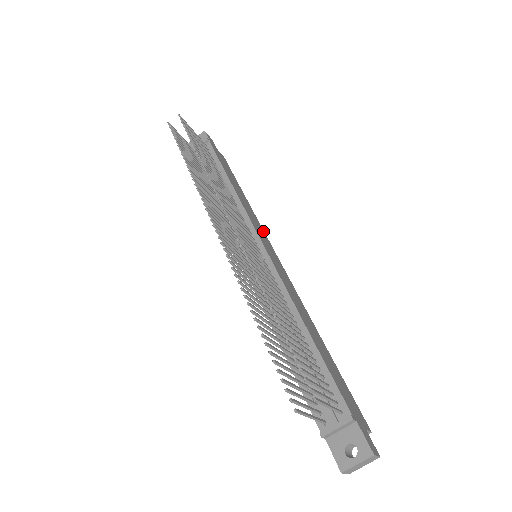
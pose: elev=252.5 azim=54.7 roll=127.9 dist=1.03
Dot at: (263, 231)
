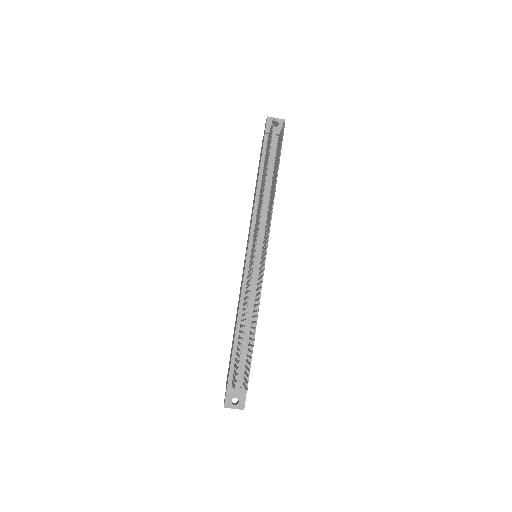
Dot at: occluded
